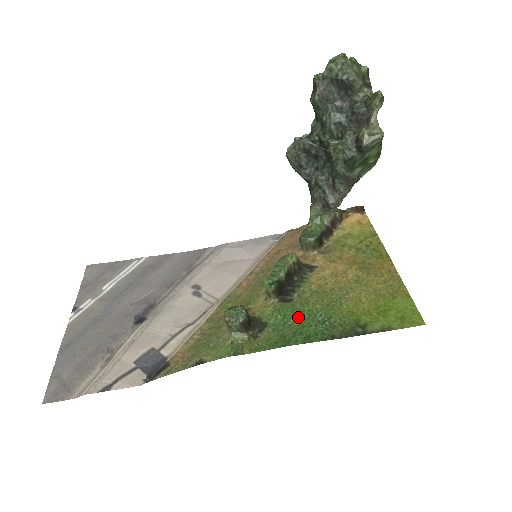
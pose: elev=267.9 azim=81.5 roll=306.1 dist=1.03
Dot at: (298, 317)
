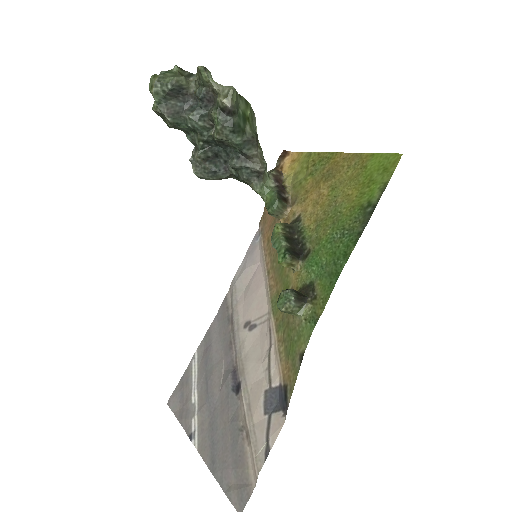
Dot at: (325, 253)
